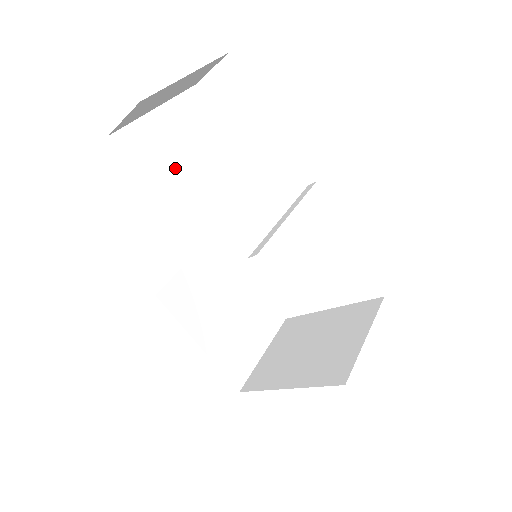
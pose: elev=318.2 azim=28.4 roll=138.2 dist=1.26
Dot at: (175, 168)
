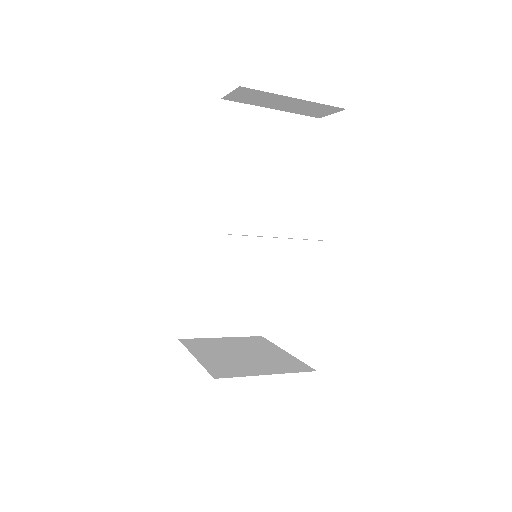
Dot at: (248, 152)
